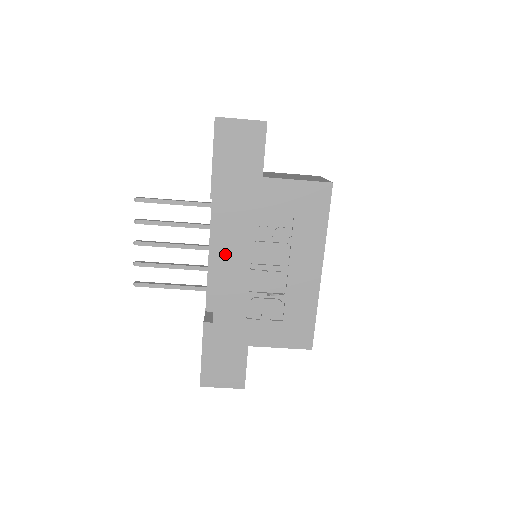
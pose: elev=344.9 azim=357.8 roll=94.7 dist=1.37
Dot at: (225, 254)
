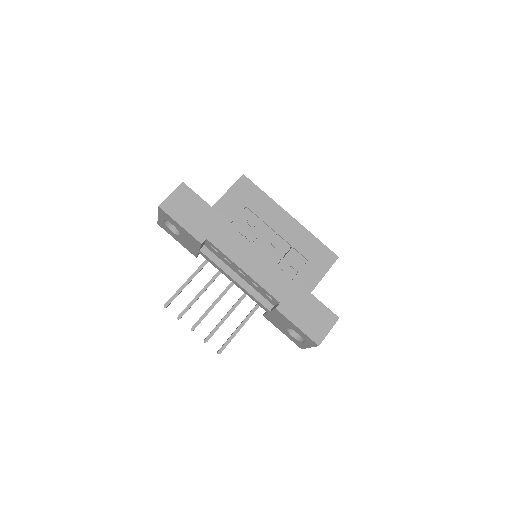
Dot at: (241, 261)
